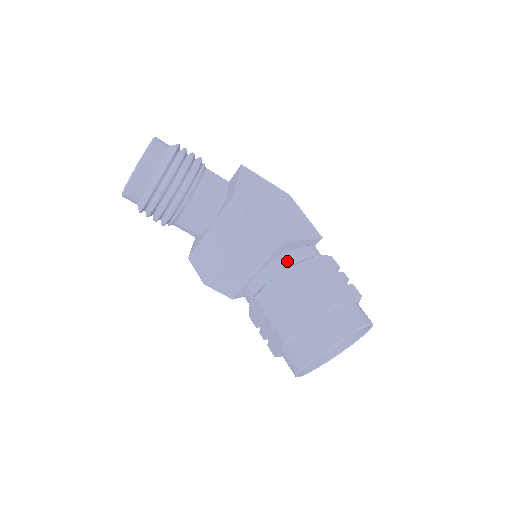
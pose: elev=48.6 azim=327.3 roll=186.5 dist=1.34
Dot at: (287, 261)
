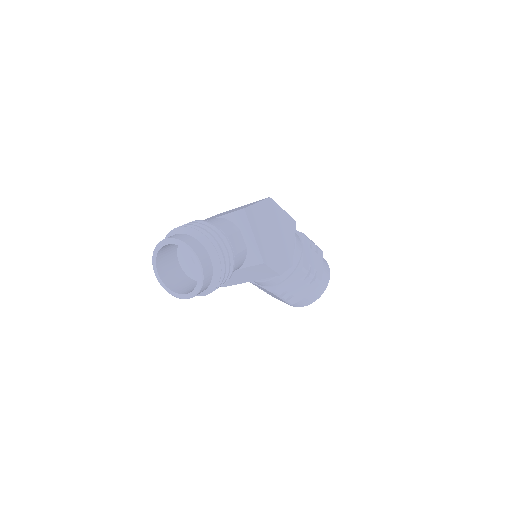
Dot at: (291, 269)
